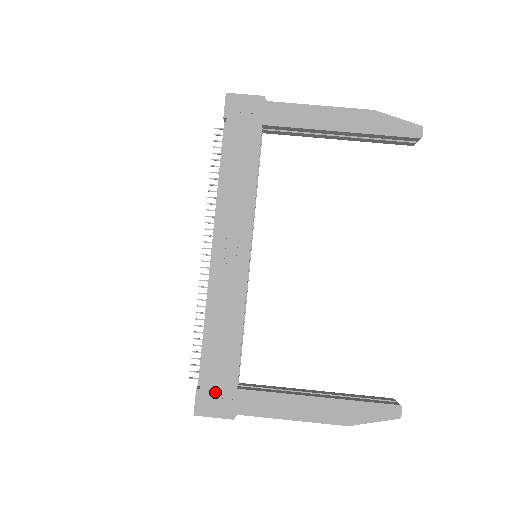
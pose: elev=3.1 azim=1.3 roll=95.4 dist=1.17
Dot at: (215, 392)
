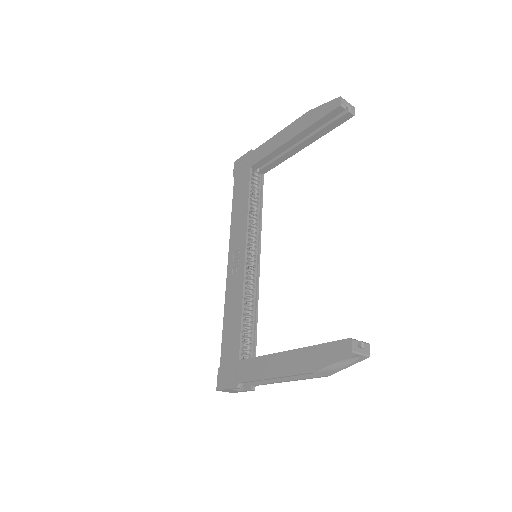
Dot at: (227, 367)
